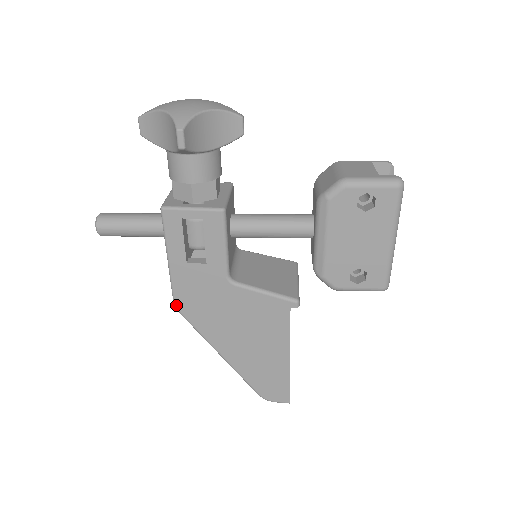
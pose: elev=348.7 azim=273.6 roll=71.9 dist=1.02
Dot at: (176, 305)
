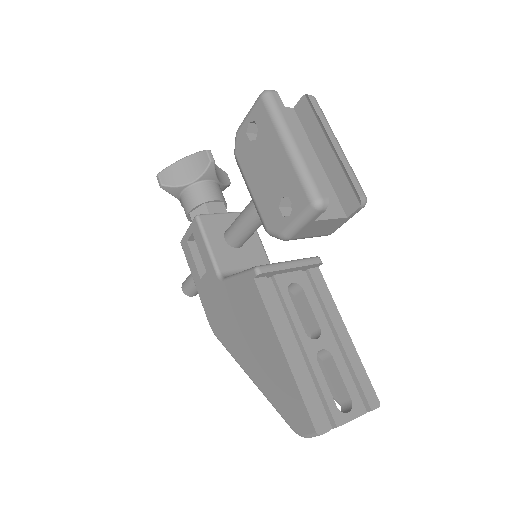
Dot at: (211, 328)
